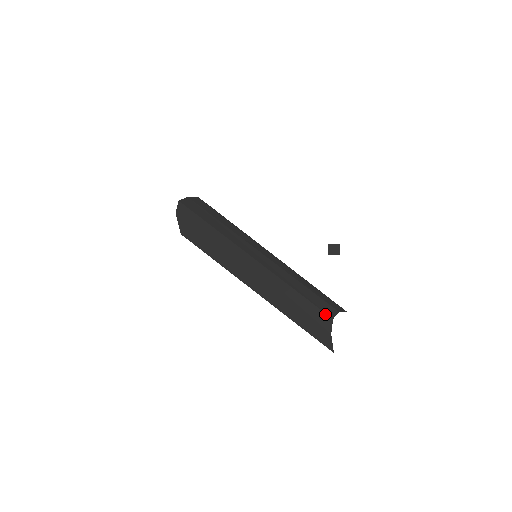
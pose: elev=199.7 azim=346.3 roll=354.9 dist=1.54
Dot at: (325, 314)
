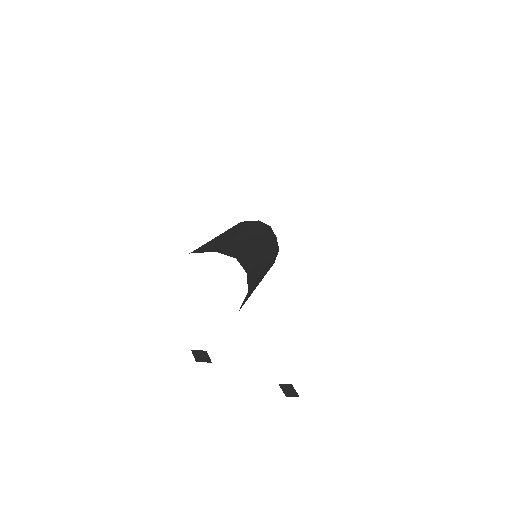
Dot at: (237, 255)
